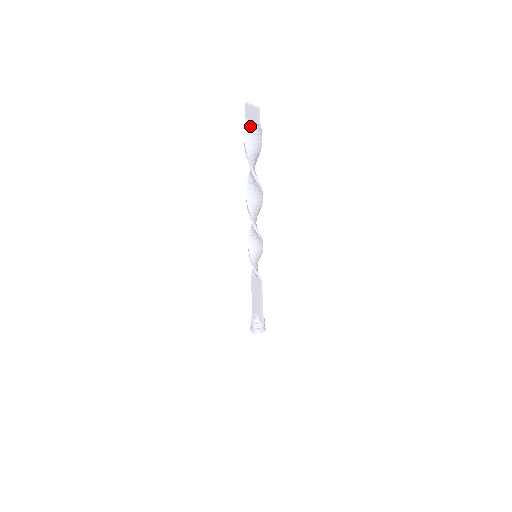
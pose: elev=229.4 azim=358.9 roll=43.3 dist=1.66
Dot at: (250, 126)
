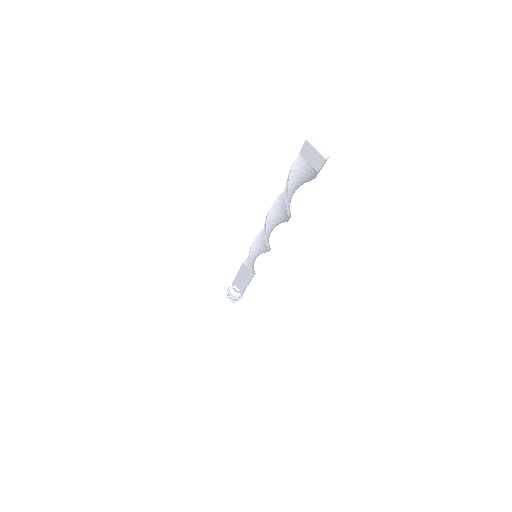
Dot at: (304, 166)
